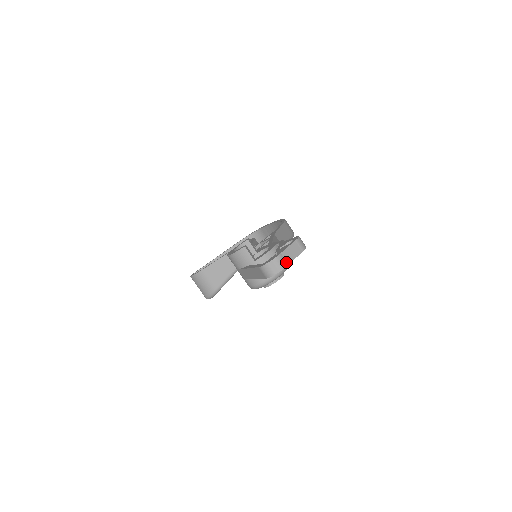
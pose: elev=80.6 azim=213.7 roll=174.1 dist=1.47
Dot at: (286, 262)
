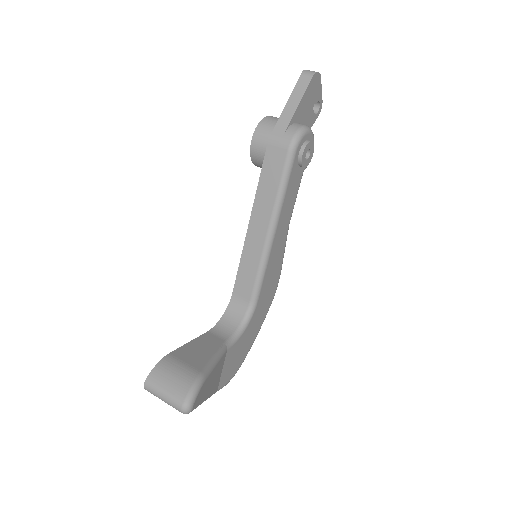
Dot at: (318, 80)
